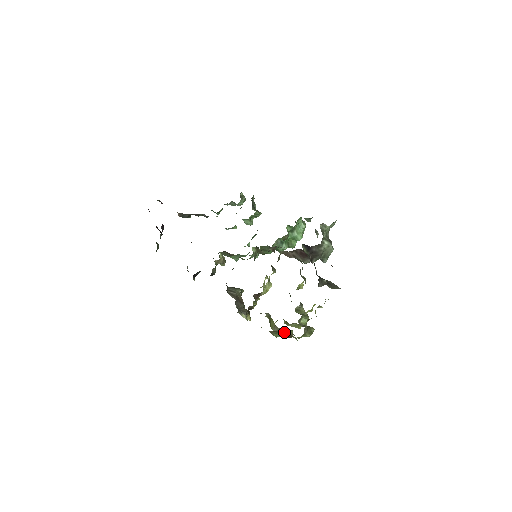
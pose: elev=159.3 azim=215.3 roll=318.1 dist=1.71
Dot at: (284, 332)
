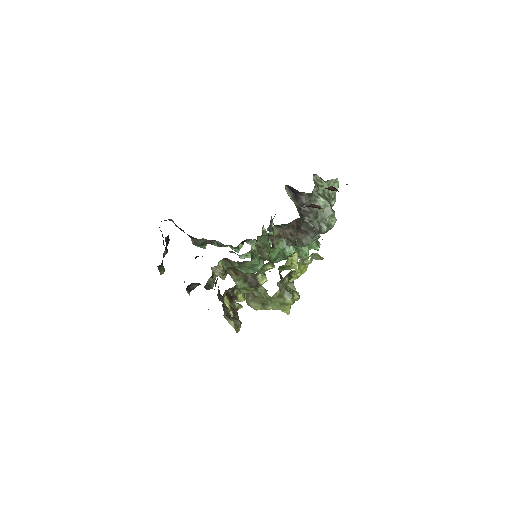
Dot at: (248, 276)
